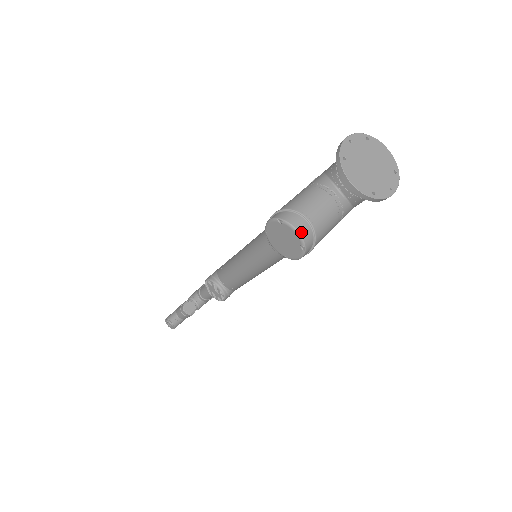
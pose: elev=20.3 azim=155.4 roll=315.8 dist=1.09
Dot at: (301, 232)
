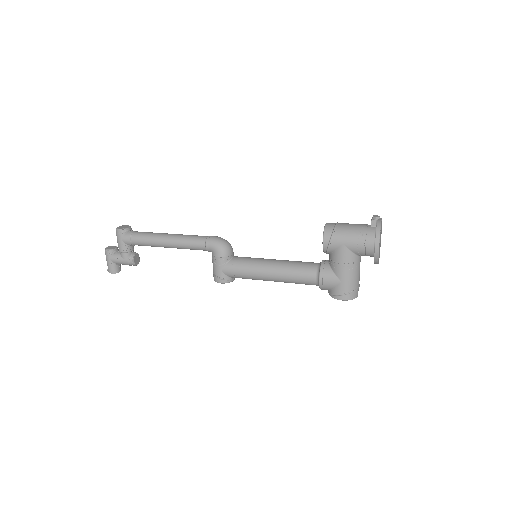
Dot at: occluded
